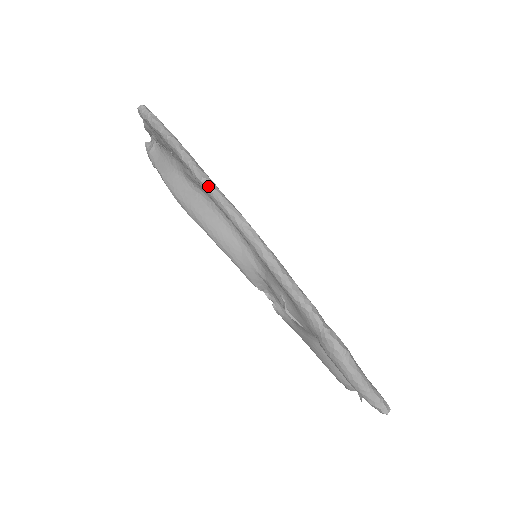
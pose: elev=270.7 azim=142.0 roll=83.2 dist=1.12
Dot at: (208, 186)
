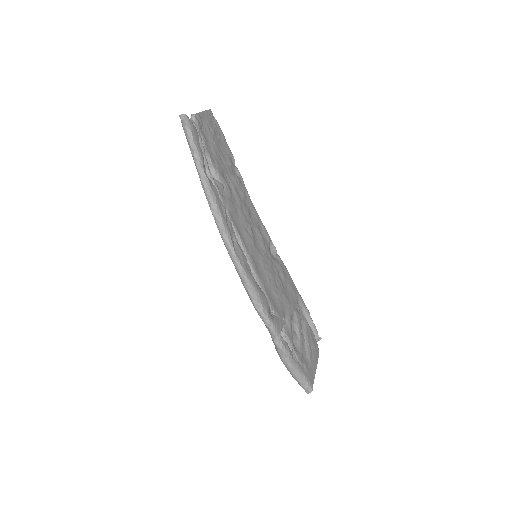
Dot at: (214, 217)
